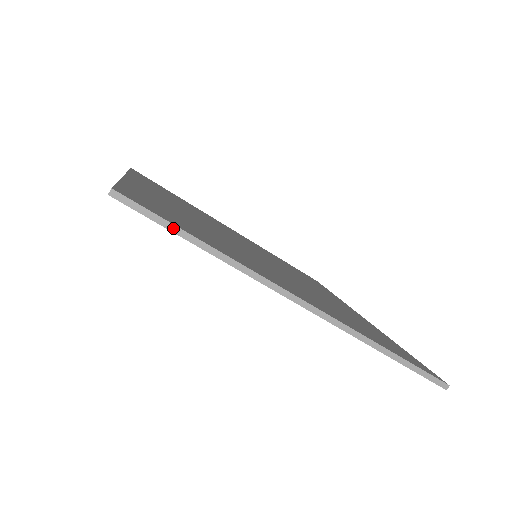
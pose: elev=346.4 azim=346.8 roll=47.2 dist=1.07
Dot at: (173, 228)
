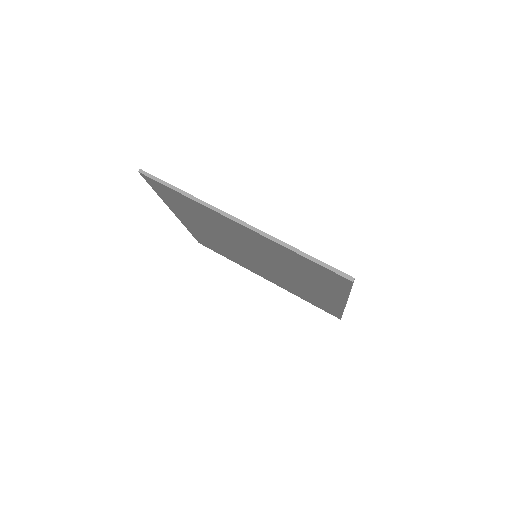
Dot at: (167, 184)
